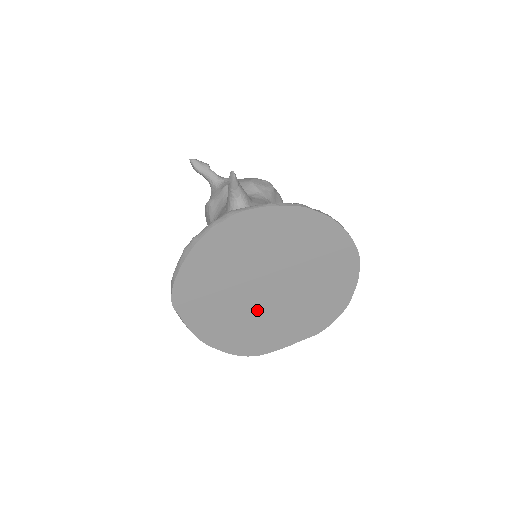
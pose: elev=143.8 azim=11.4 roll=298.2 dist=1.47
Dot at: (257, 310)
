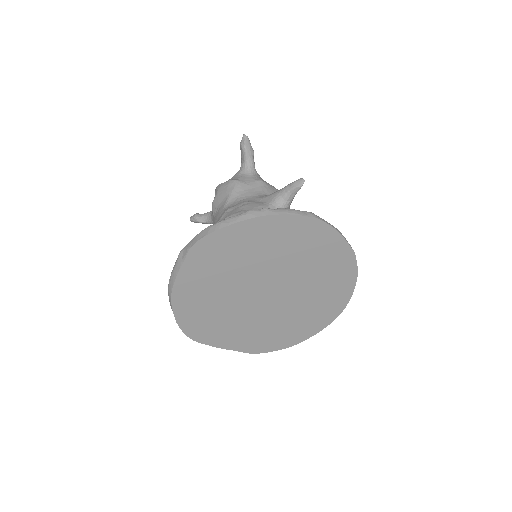
Dot at: (239, 302)
